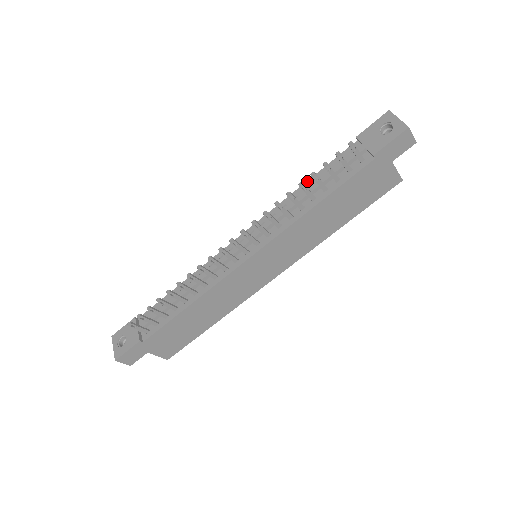
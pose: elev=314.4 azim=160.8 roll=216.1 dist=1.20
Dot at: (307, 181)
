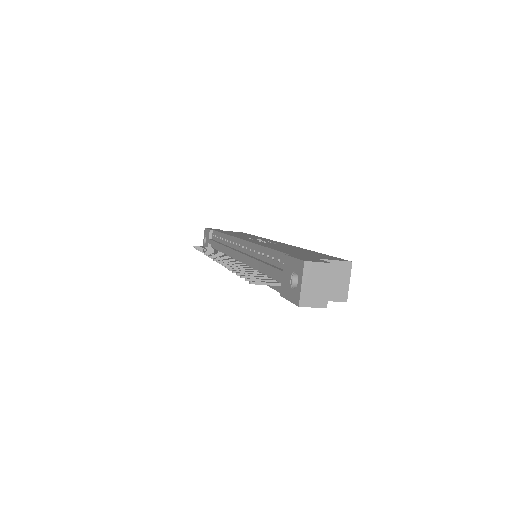
Dot at: (265, 247)
